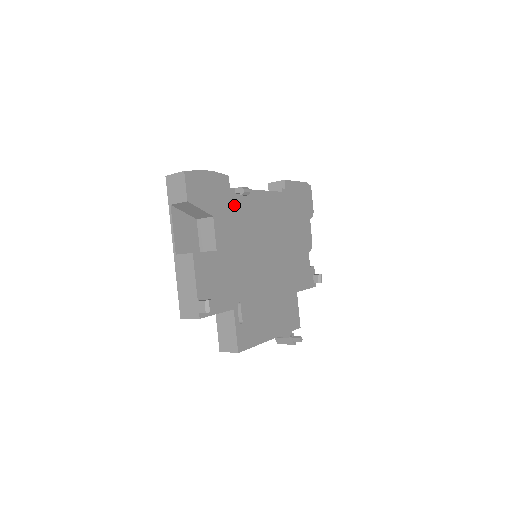
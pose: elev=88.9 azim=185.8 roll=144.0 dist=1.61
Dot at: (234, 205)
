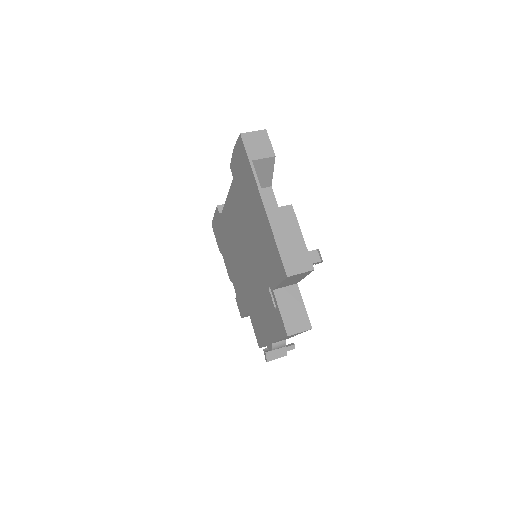
Dot at: occluded
